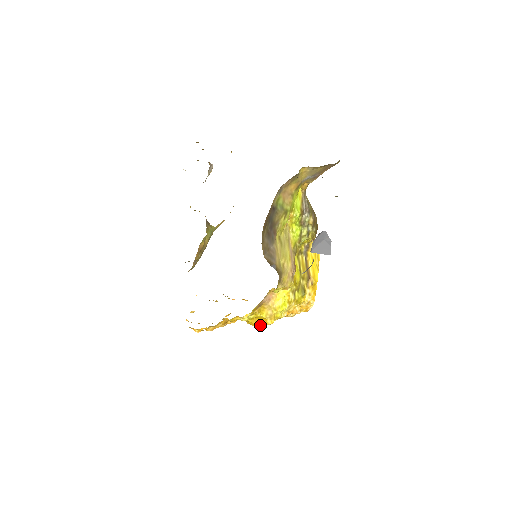
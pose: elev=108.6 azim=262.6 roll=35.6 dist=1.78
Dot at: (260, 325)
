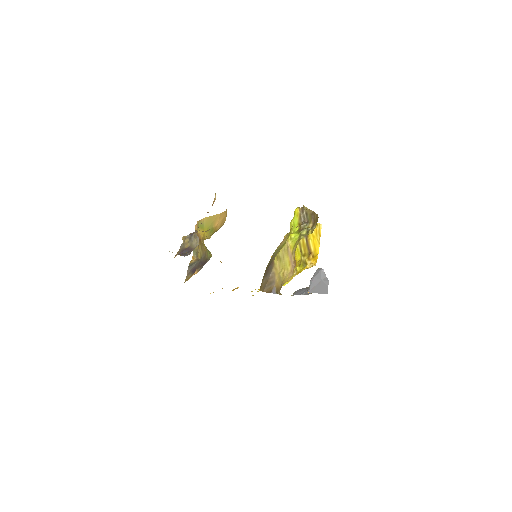
Dot at: occluded
